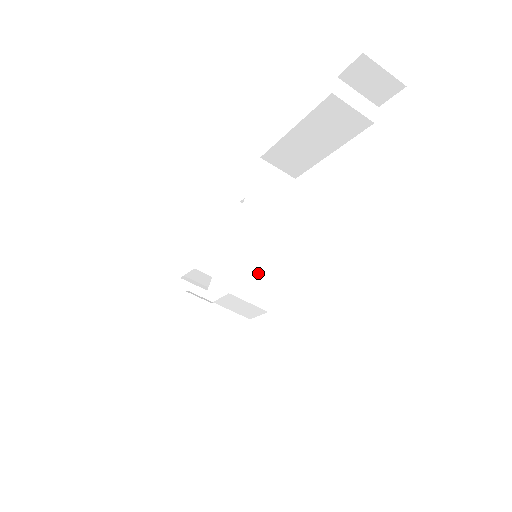
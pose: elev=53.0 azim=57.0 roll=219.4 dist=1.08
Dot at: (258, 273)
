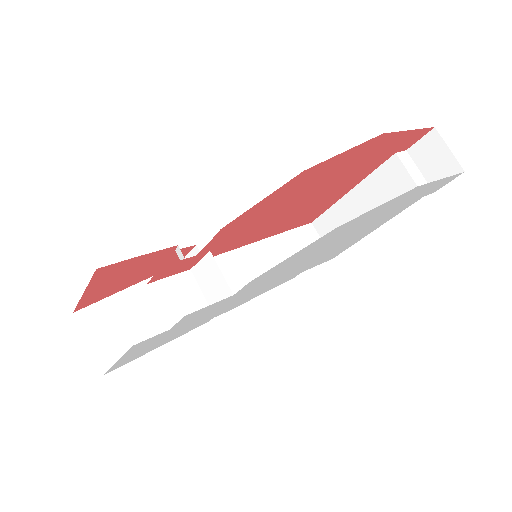
Dot at: occluded
